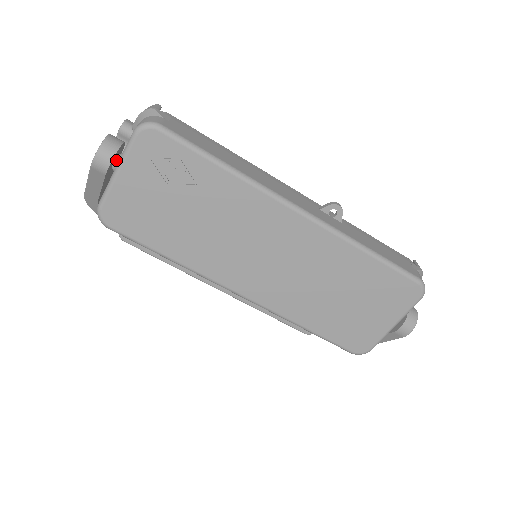
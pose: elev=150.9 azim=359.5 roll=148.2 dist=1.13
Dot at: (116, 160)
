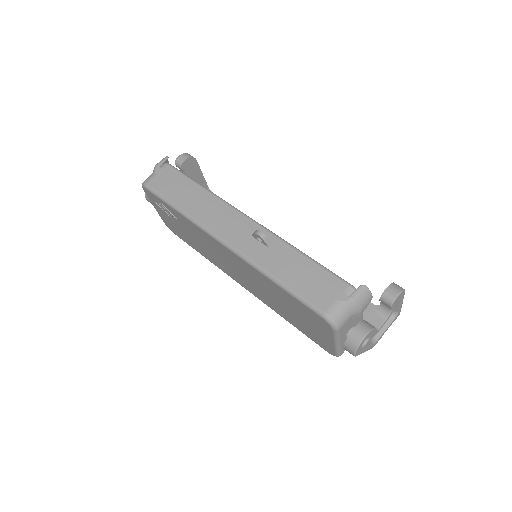
Dot at: occluded
